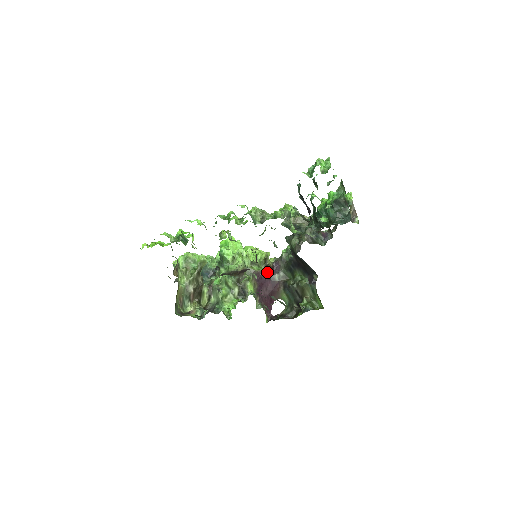
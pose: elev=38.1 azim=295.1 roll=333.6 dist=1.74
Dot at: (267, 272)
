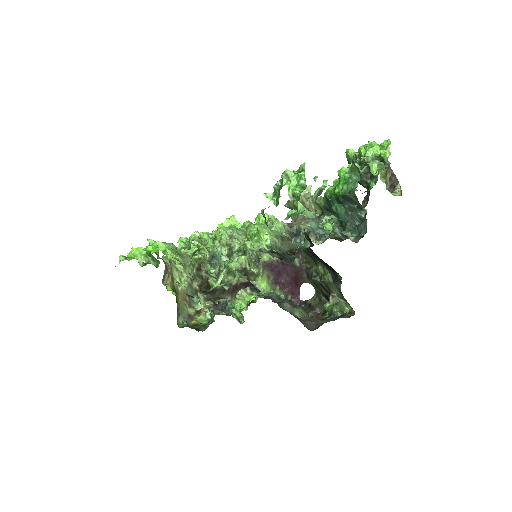
Dot at: occluded
